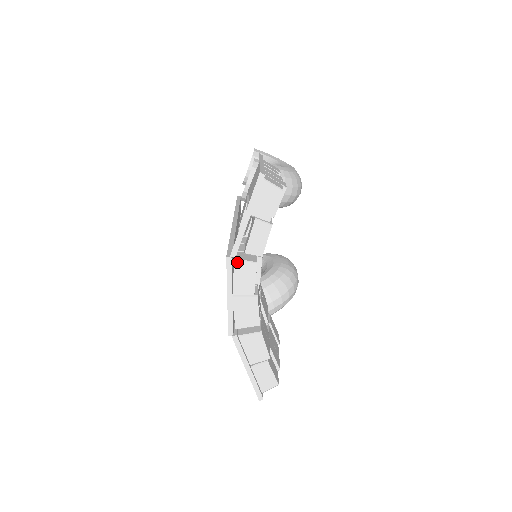
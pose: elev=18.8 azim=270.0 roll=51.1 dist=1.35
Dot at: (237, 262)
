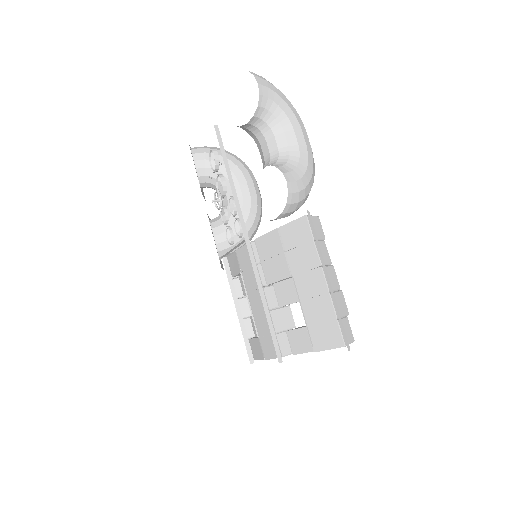
Dot at: occluded
